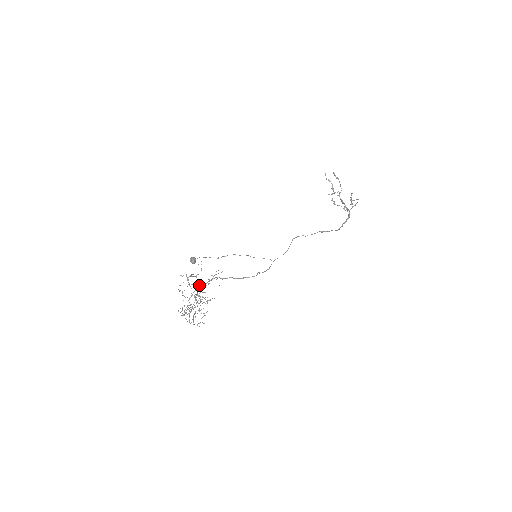
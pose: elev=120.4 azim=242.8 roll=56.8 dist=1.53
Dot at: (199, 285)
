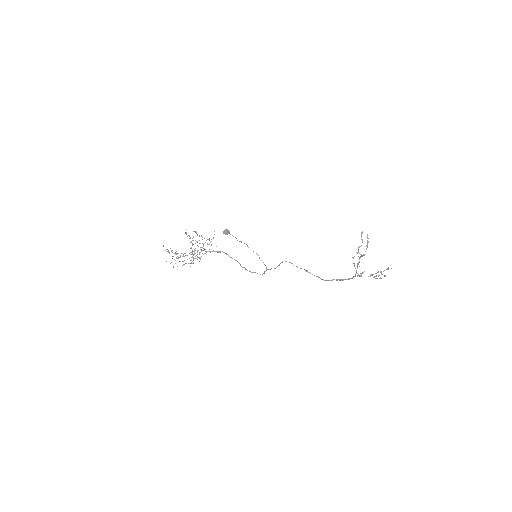
Dot at: occluded
